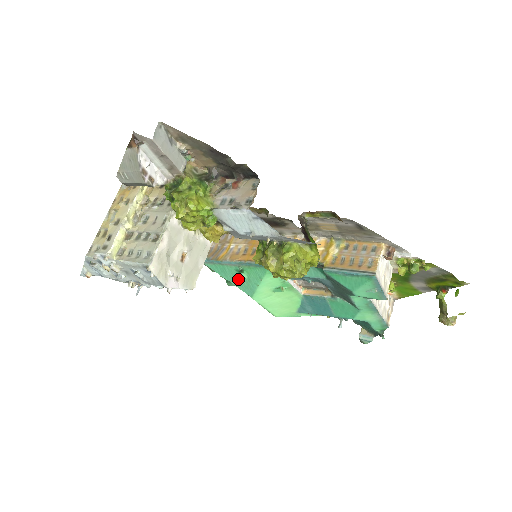
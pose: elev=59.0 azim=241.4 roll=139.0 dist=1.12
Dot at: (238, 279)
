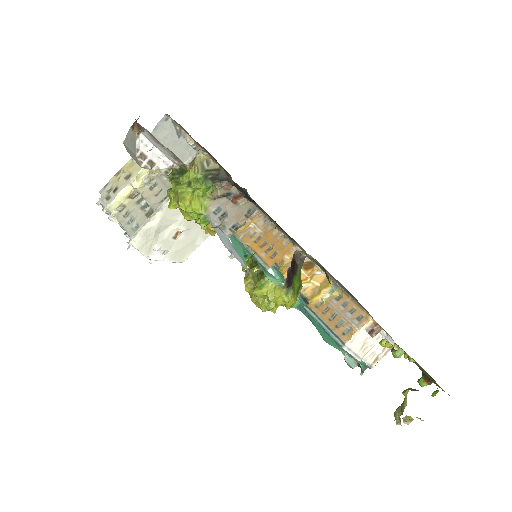
Dot at: occluded
